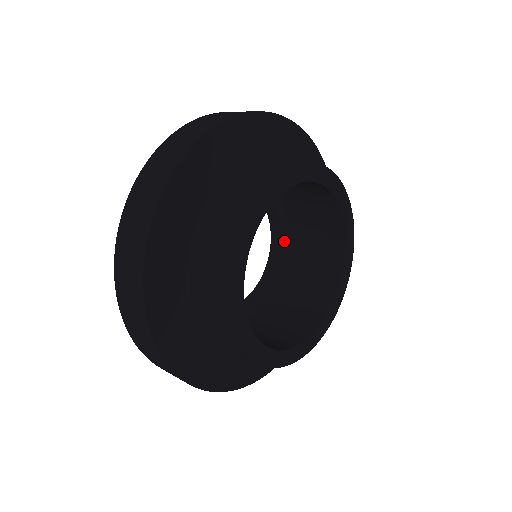
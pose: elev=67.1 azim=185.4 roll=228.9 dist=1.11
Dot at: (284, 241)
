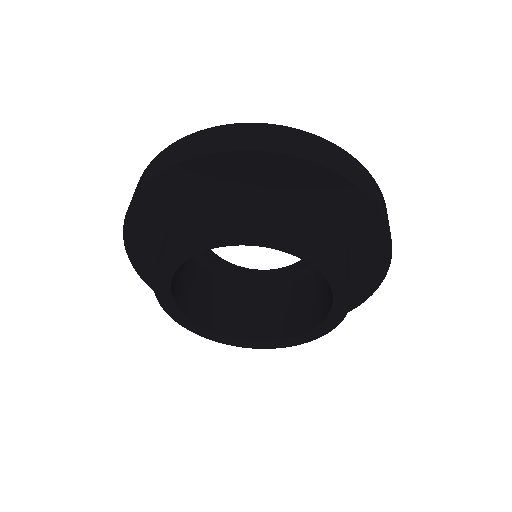
Dot at: occluded
